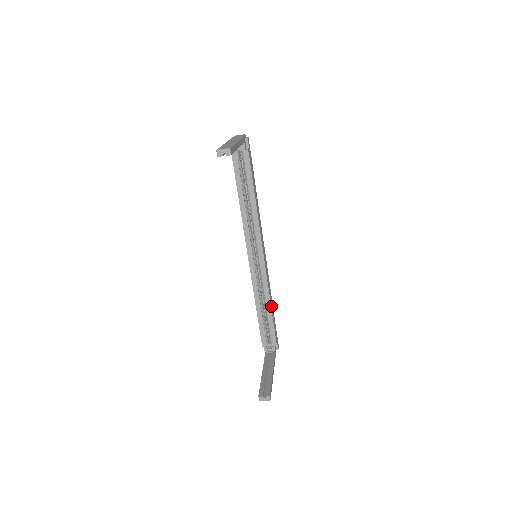
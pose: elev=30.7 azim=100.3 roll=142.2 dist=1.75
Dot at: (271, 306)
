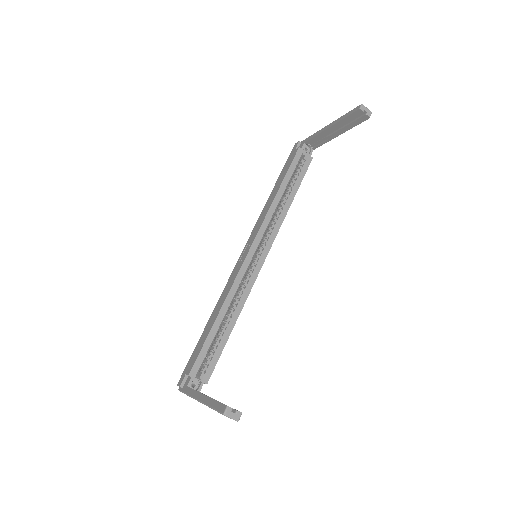
Dot at: (232, 326)
